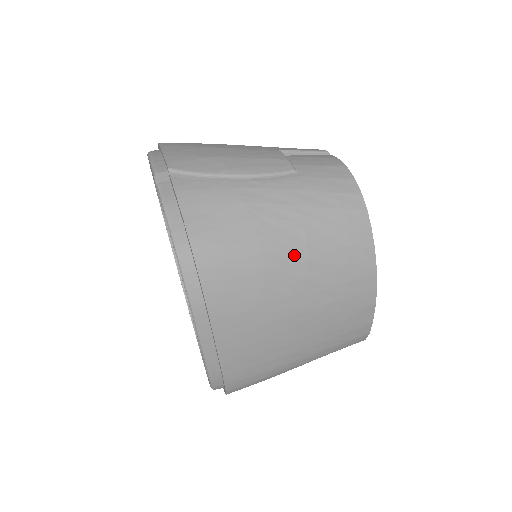
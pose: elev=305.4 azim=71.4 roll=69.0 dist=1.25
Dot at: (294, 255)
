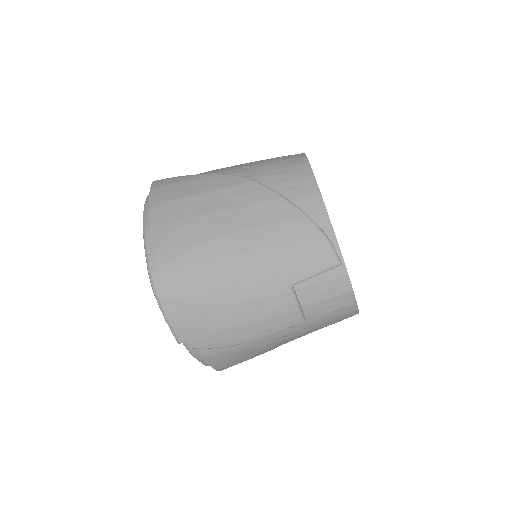
Dot at: occluded
